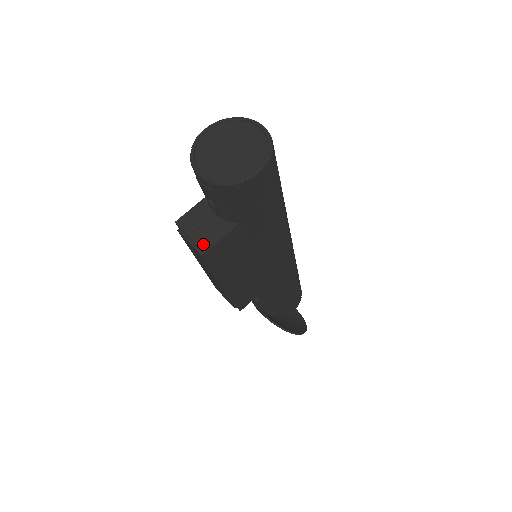
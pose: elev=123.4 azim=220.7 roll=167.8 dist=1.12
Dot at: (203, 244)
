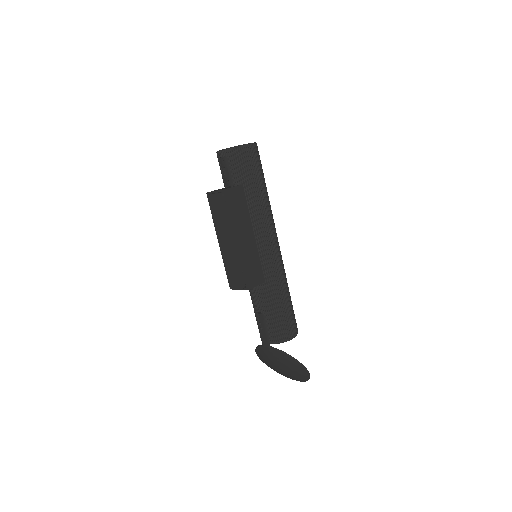
Dot at: (223, 189)
